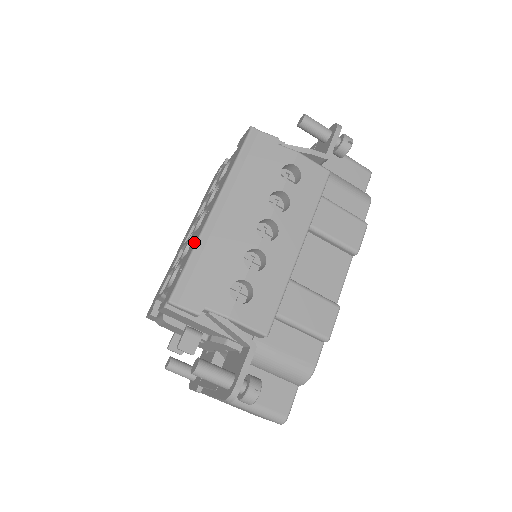
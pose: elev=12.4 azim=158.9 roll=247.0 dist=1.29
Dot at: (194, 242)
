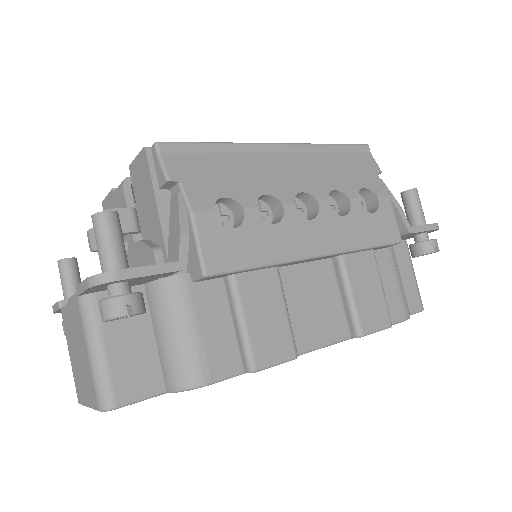
Dot at: occluded
